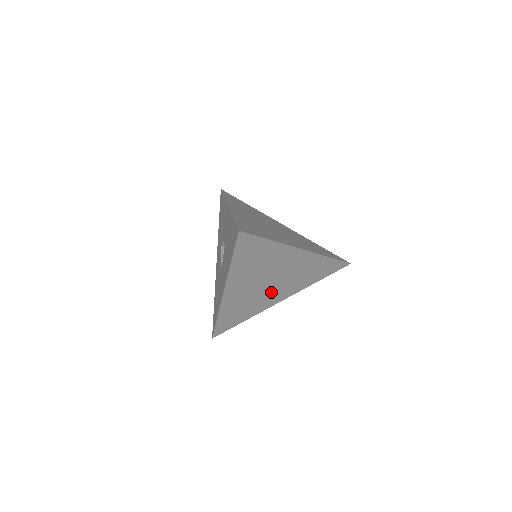
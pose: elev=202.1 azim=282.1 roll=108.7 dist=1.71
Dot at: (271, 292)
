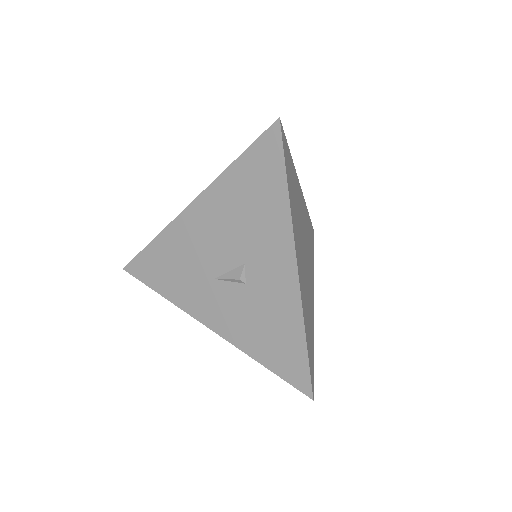
Dot at: occluded
